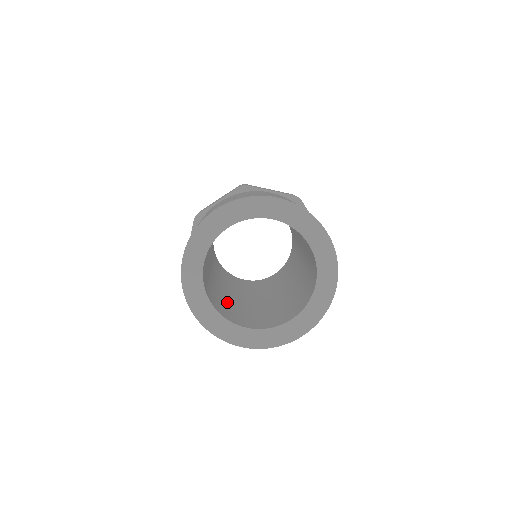
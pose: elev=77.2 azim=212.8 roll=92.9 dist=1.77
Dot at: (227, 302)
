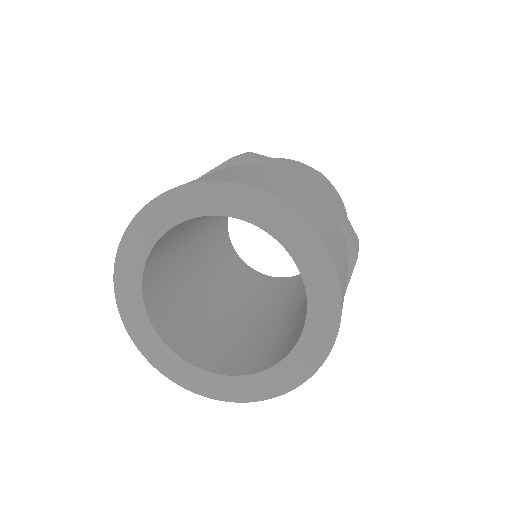
Dot at: (250, 338)
